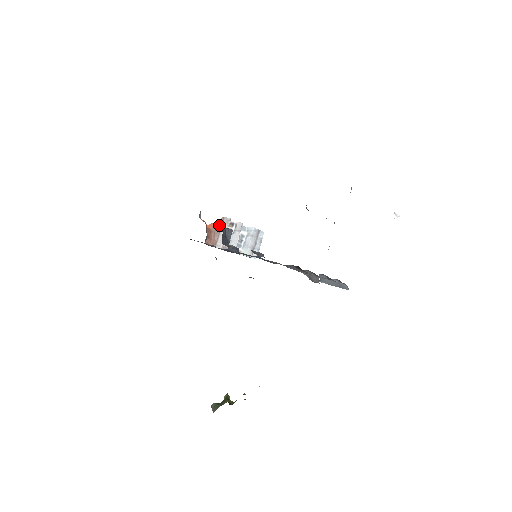
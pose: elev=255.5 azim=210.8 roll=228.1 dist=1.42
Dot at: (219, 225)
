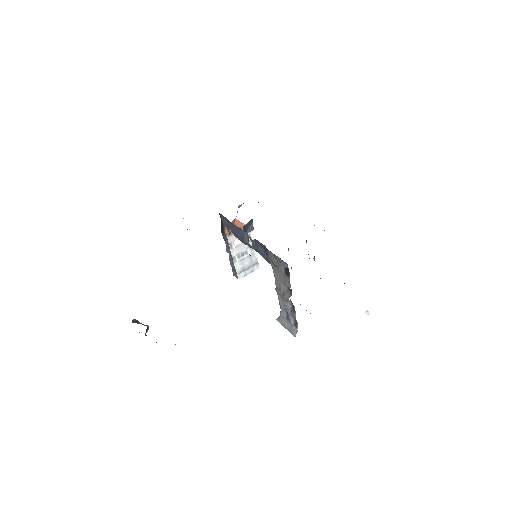
Dot at: (242, 227)
